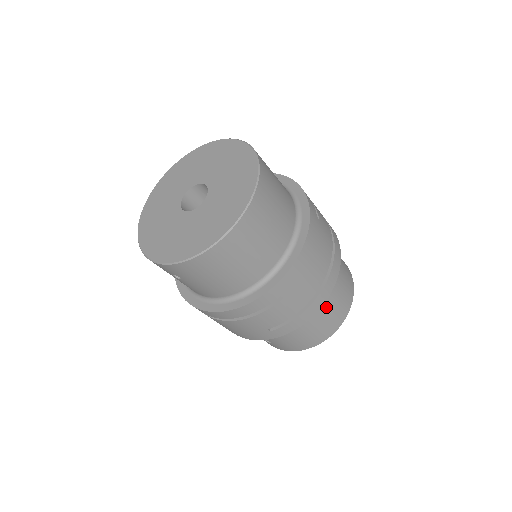
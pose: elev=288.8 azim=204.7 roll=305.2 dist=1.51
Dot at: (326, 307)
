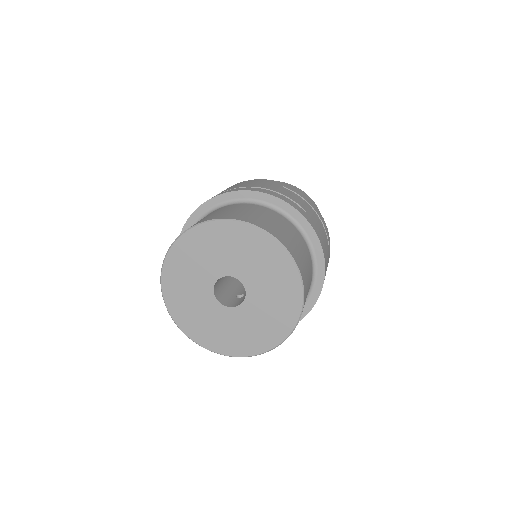
Dot at: occluded
